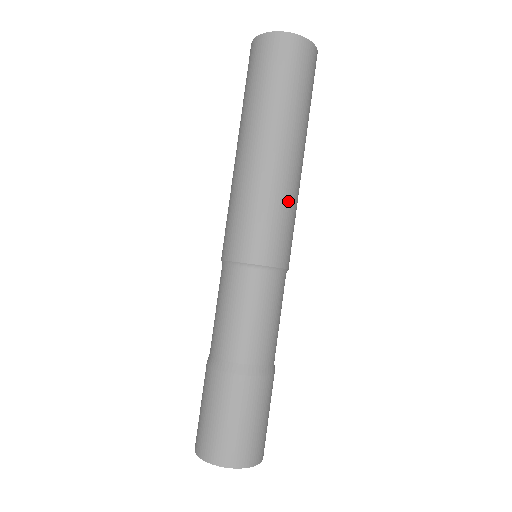
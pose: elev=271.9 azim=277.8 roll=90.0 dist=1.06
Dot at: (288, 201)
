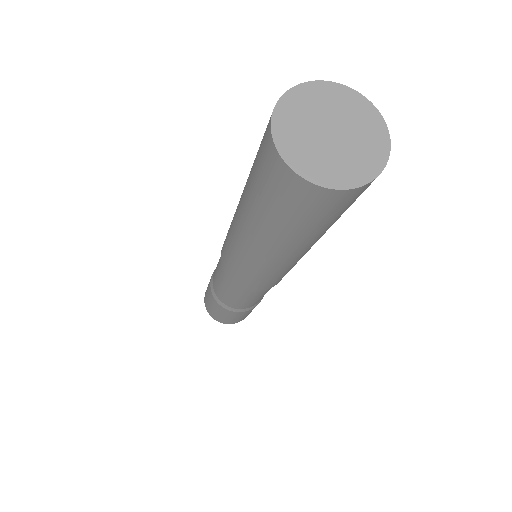
Dot at: (289, 269)
